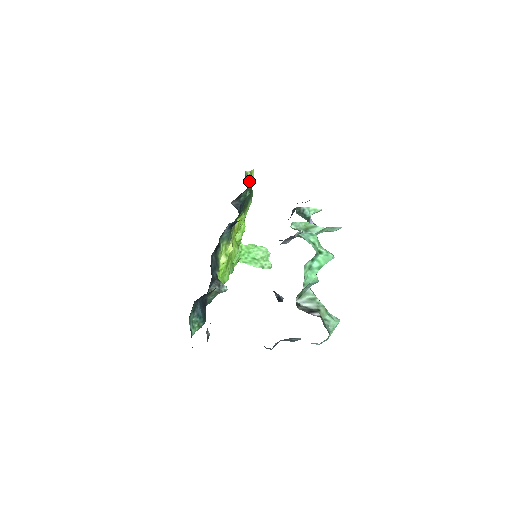
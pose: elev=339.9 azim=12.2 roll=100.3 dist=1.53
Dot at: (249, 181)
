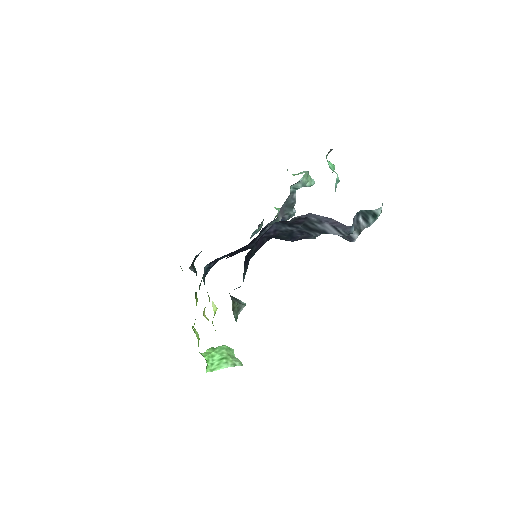
Dot at: occluded
